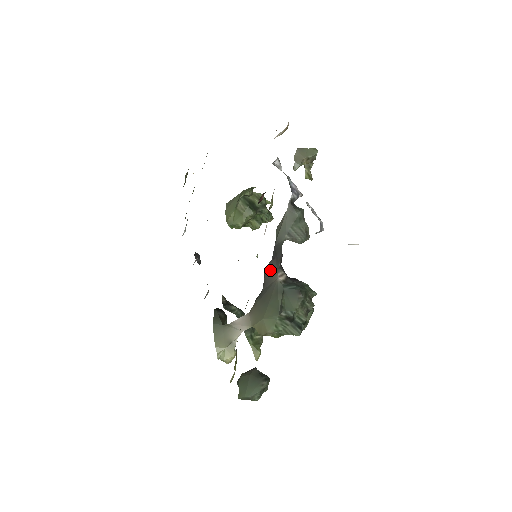
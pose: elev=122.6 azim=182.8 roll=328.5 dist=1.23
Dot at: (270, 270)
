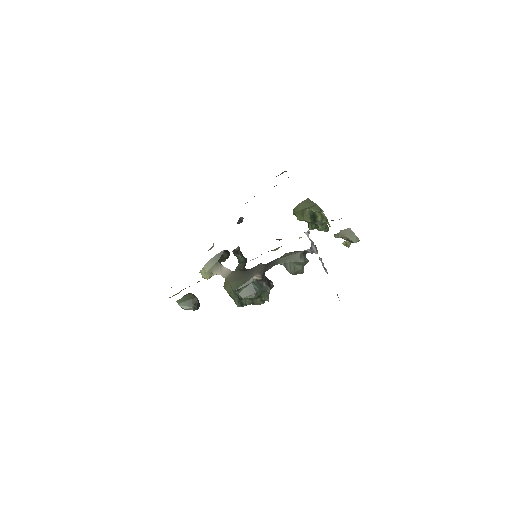
Dot at: (258, 268)
